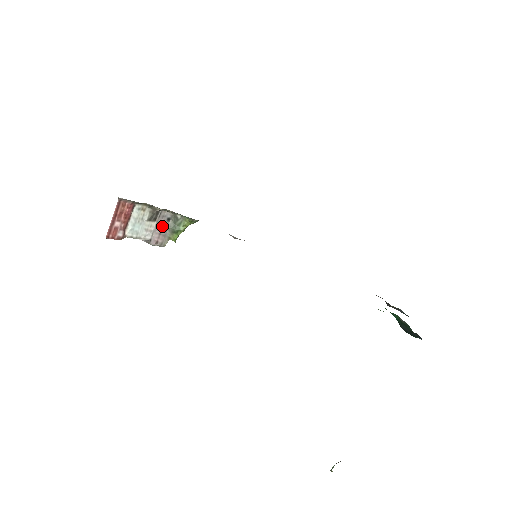
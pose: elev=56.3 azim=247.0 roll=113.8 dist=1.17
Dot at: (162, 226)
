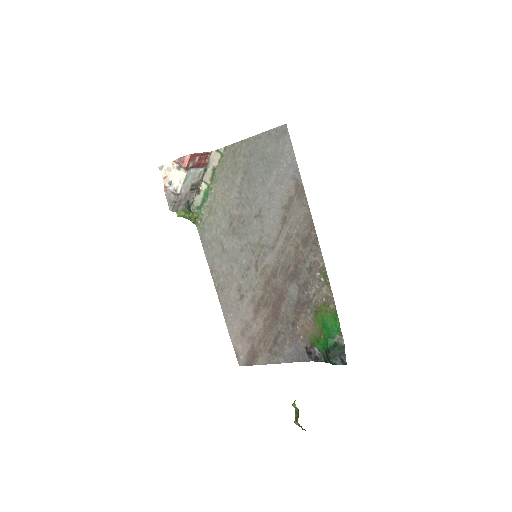
Dot at: (184, 199)
